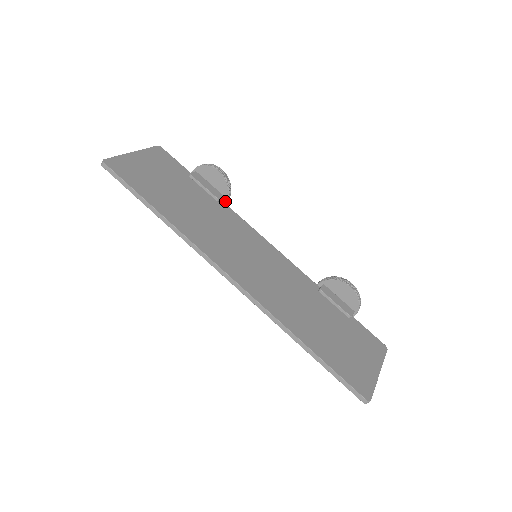
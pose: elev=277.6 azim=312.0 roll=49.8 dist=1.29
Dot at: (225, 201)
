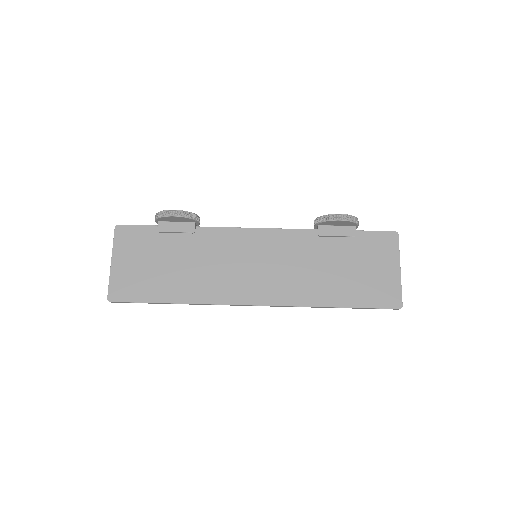
Dot at: (198, 223)
